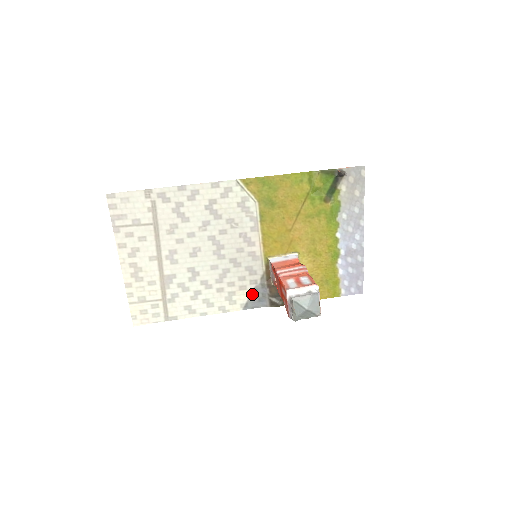
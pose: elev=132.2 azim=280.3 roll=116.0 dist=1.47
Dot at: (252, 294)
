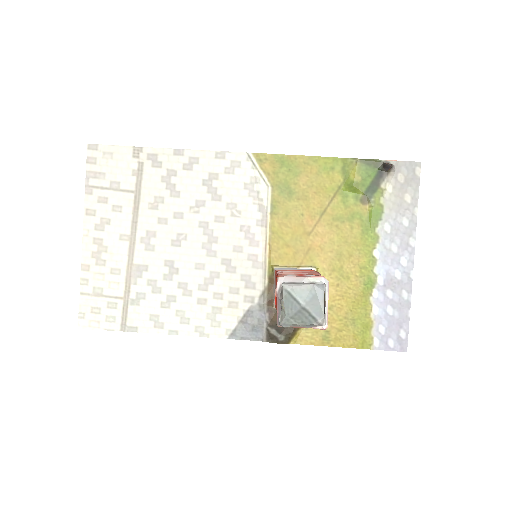
Dot at: (244, 317)
